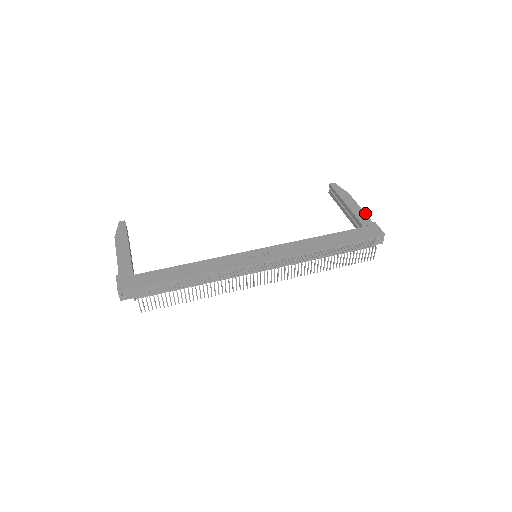
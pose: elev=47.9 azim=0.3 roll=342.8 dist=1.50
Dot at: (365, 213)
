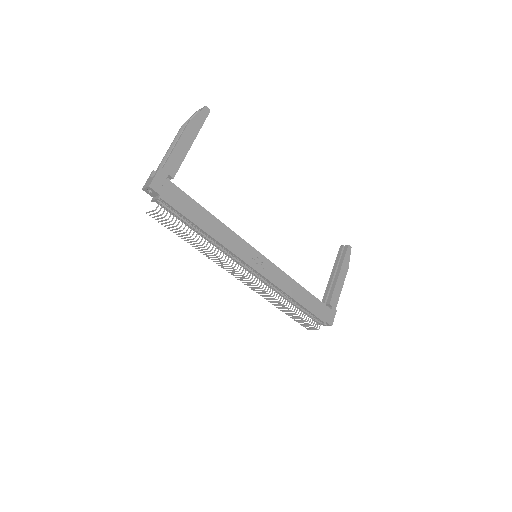
Dot at: occluded
